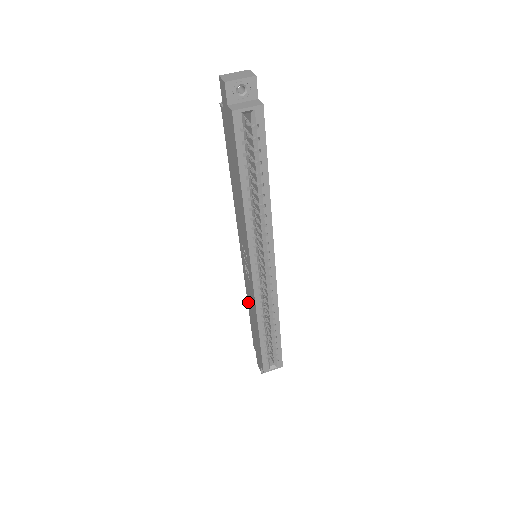
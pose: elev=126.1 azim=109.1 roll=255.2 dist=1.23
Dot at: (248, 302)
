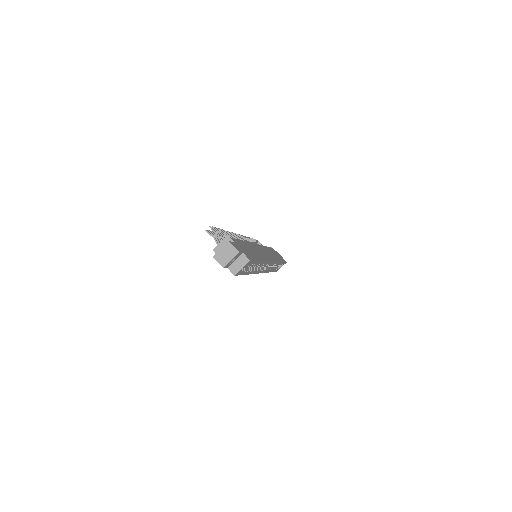
Dot at: occluded
